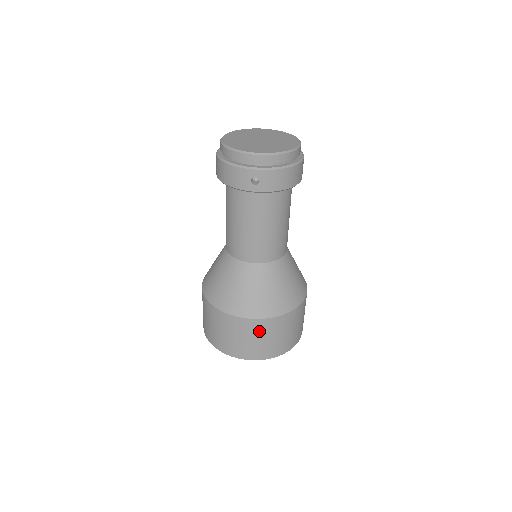
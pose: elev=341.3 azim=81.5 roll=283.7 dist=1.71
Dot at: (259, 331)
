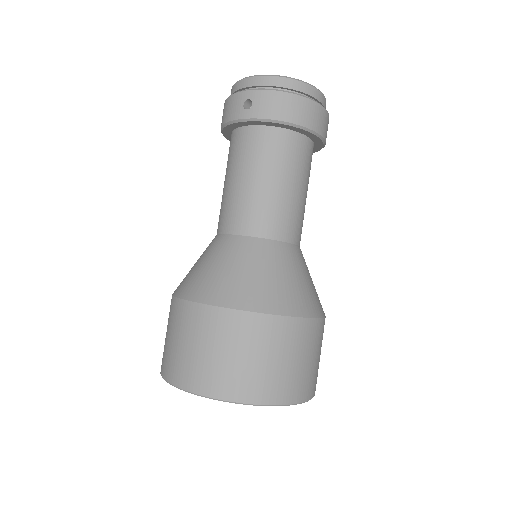
Dot at: (215, 332)
